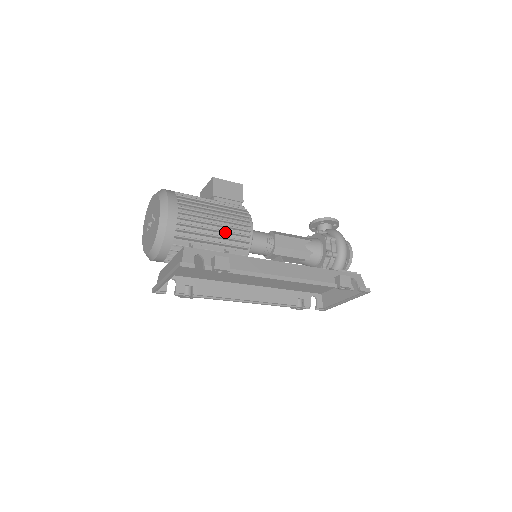
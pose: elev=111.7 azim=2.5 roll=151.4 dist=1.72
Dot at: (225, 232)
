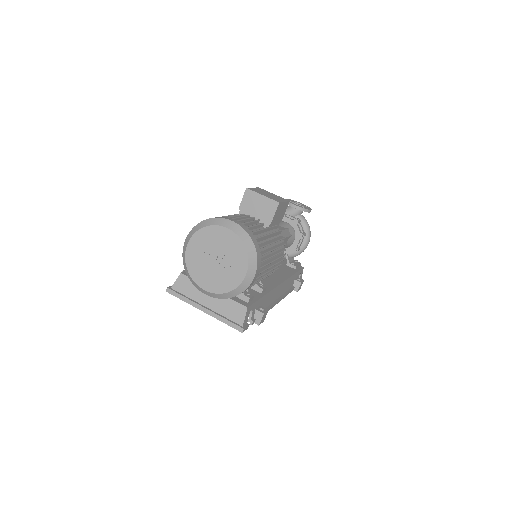
Dot at: occluded
